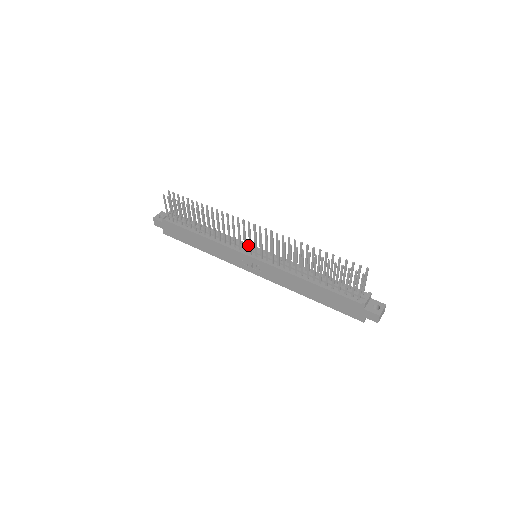
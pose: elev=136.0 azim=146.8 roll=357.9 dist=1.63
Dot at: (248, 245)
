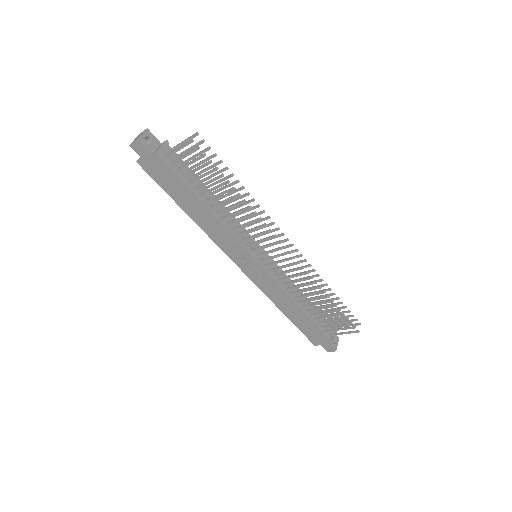
Dot at: (253, 240)
